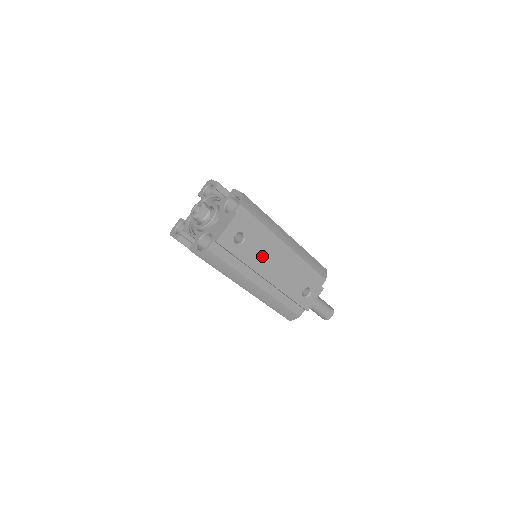
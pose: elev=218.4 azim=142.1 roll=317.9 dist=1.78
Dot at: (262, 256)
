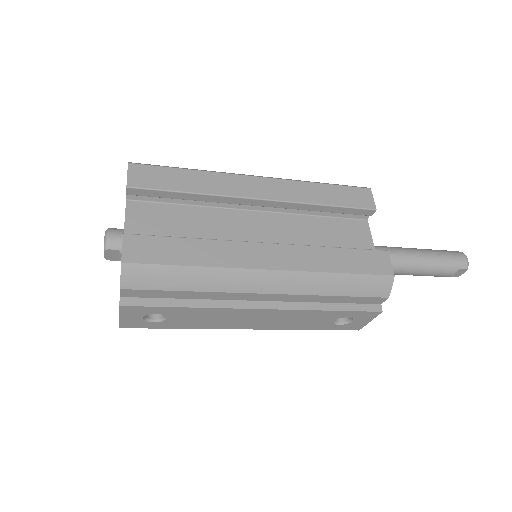
Dot at: (216, 318)
